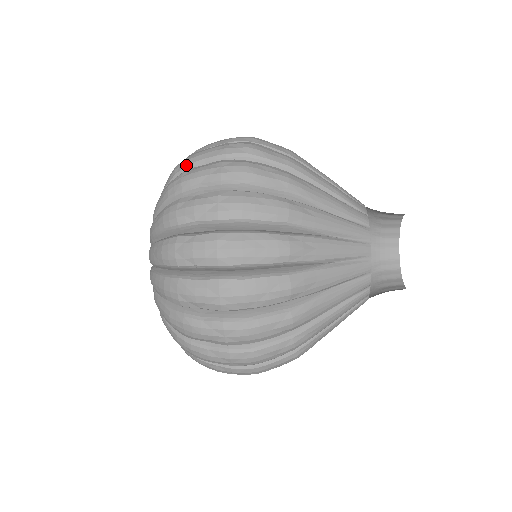
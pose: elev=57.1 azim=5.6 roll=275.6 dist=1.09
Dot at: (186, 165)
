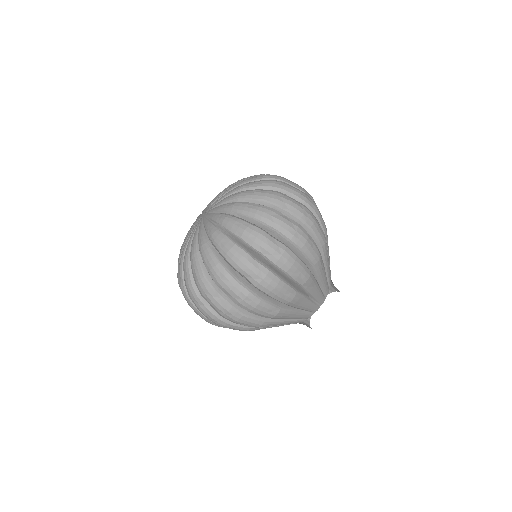
Dot at: (279, 179)
